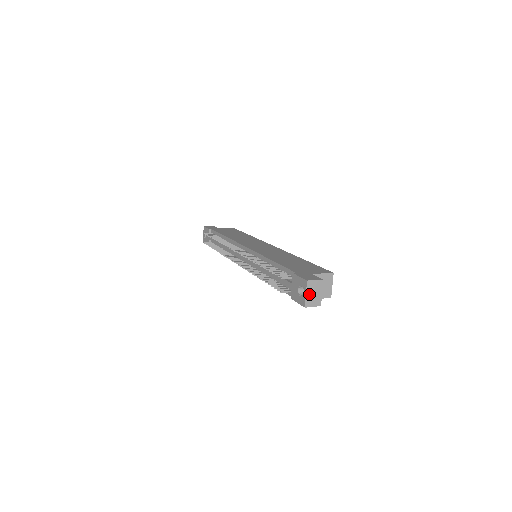
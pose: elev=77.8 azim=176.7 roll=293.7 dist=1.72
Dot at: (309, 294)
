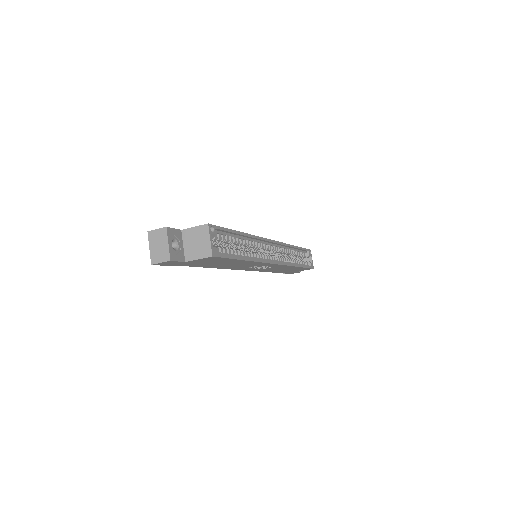
Dot at: (153, 247)
